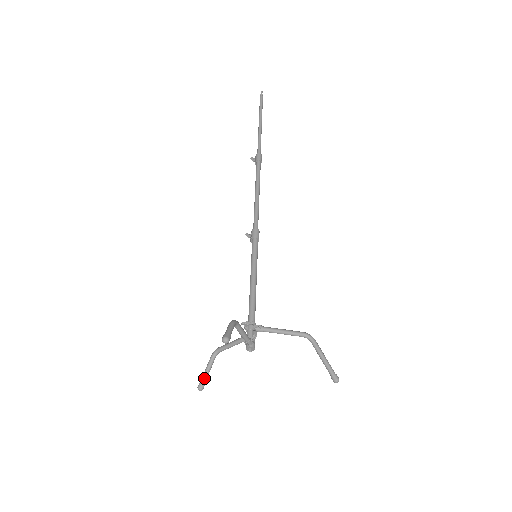
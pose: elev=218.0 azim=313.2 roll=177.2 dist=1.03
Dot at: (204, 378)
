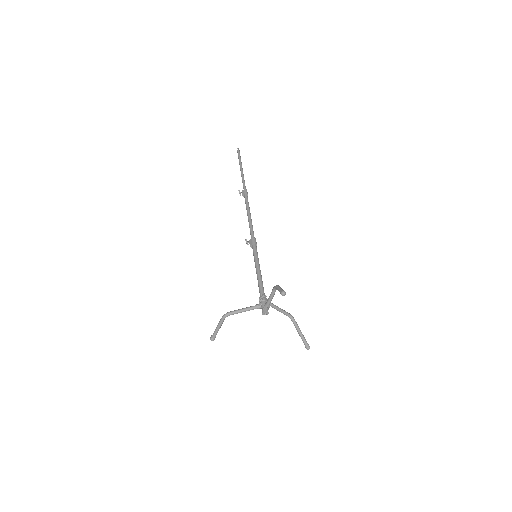
Dot at: (217, 332)
